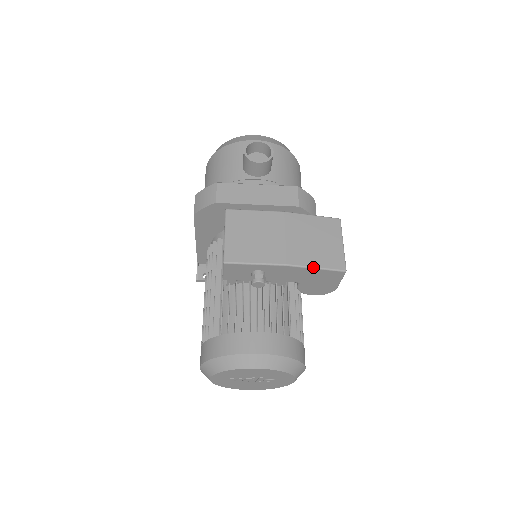
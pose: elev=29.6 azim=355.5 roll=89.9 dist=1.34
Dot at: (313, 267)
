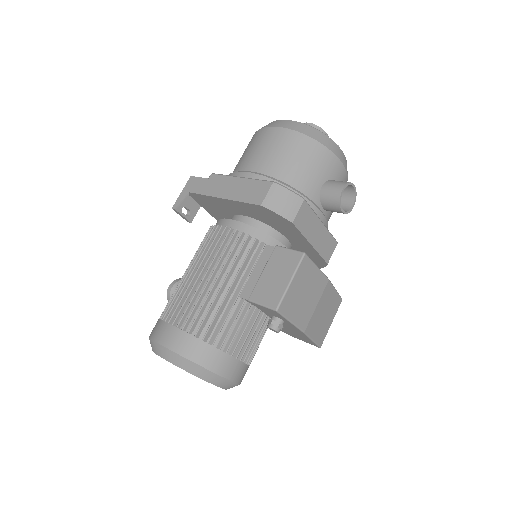
Dot at: (312, 339)
